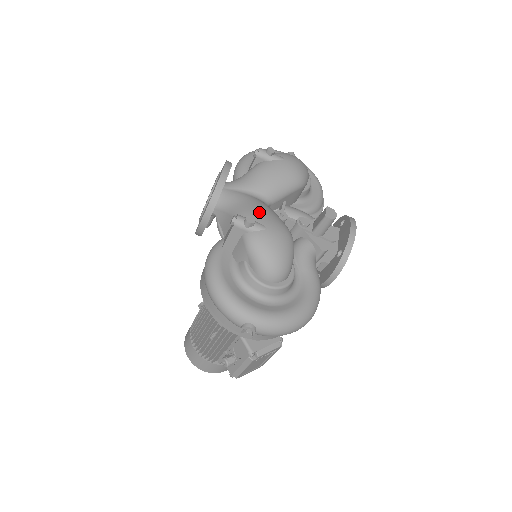
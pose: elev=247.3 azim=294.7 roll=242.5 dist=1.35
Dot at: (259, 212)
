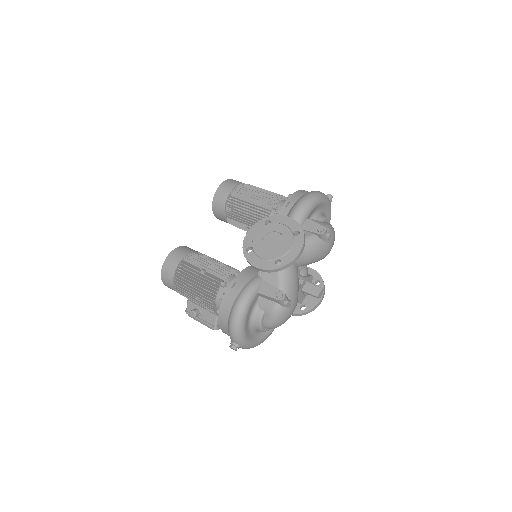
Dot at: (294, 290)
